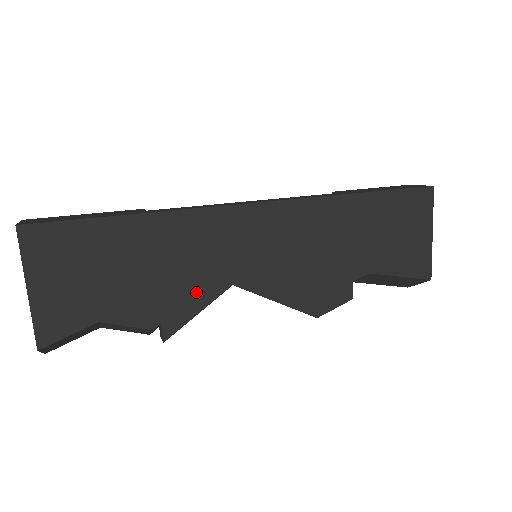
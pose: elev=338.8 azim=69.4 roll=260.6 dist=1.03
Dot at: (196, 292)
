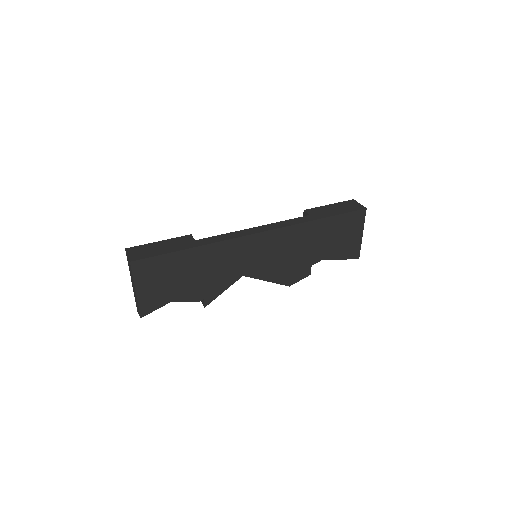
Dot at: (223, 282)
